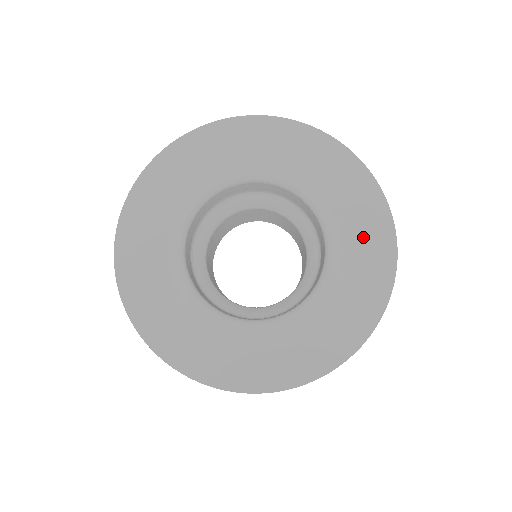
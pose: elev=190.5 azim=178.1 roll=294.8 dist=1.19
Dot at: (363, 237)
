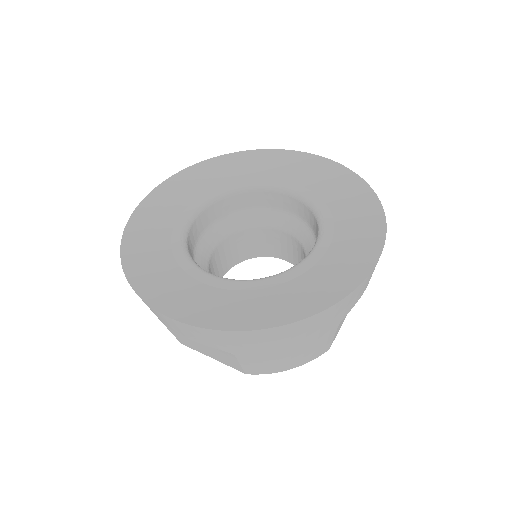
Dot at: (353, 217)
